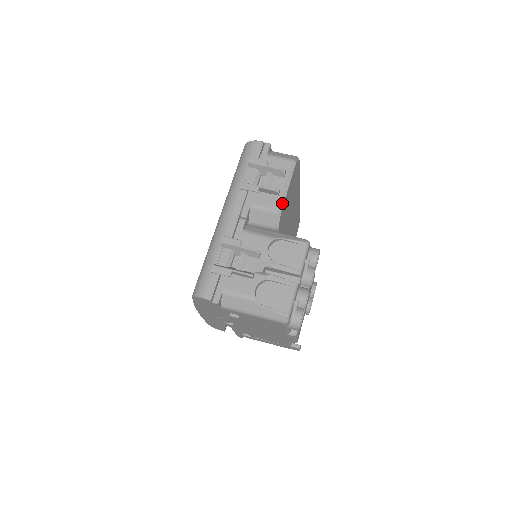
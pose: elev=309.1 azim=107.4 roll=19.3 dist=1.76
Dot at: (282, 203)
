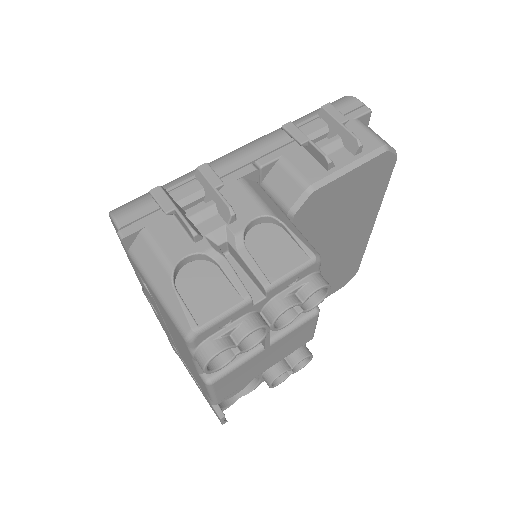
Dot at: (324, 182)
